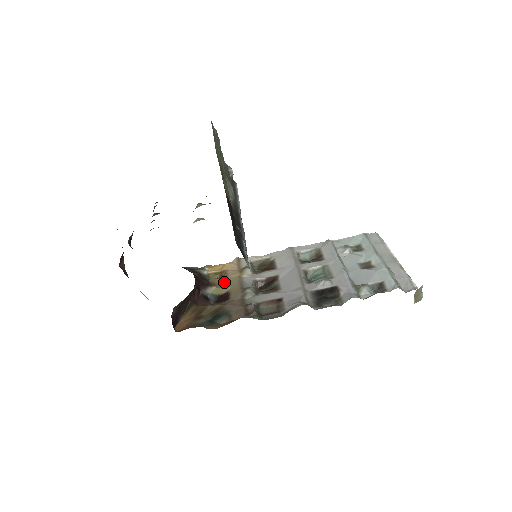
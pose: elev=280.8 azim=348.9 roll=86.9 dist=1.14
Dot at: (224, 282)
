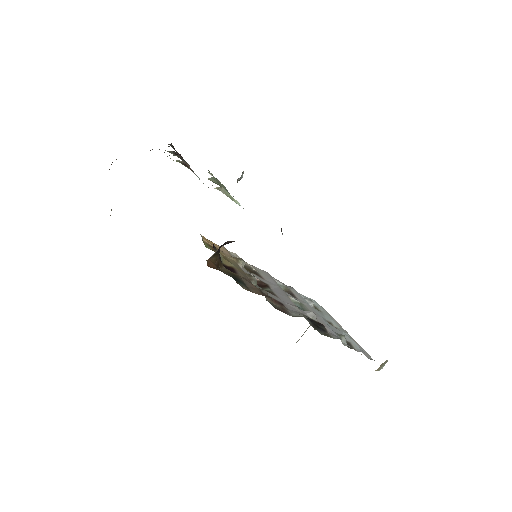
Dot at: (225, 257)
